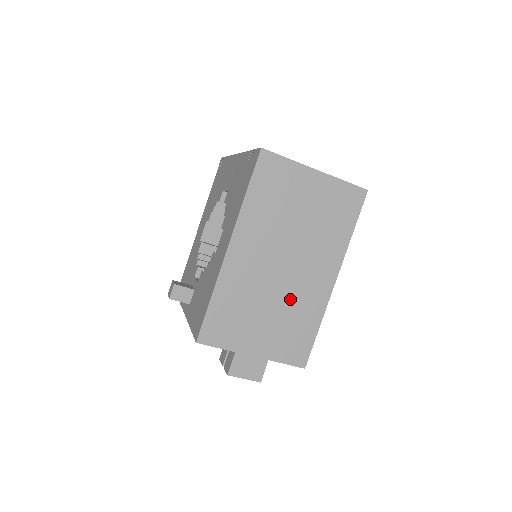
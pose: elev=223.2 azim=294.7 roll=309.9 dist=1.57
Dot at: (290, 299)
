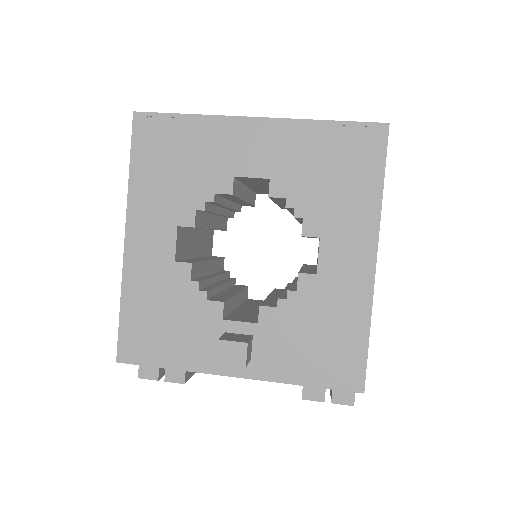
Dot at: occluded
